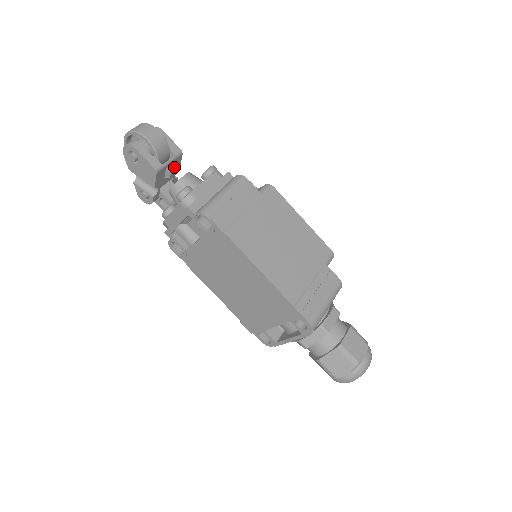
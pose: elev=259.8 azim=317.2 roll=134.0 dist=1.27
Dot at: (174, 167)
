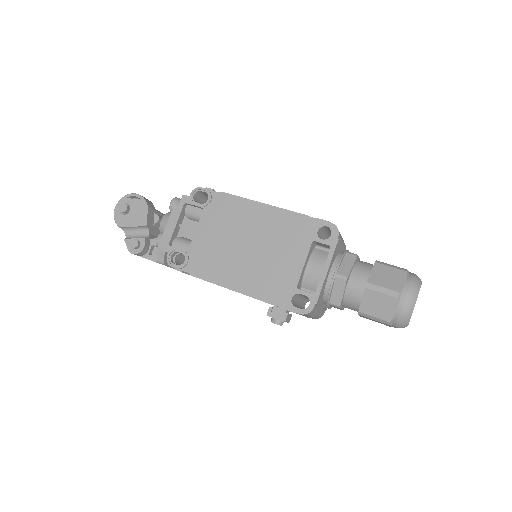
Dot at: (161, 217)
